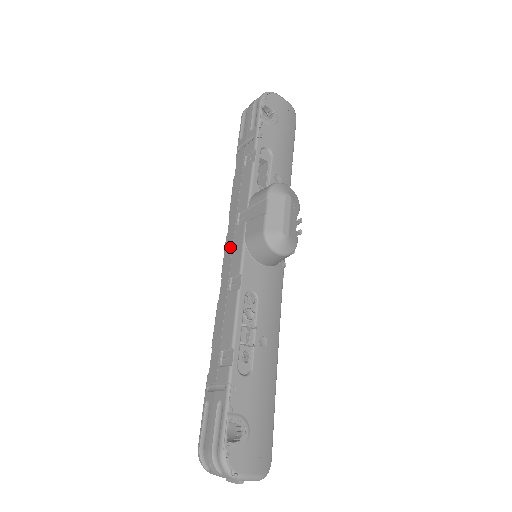
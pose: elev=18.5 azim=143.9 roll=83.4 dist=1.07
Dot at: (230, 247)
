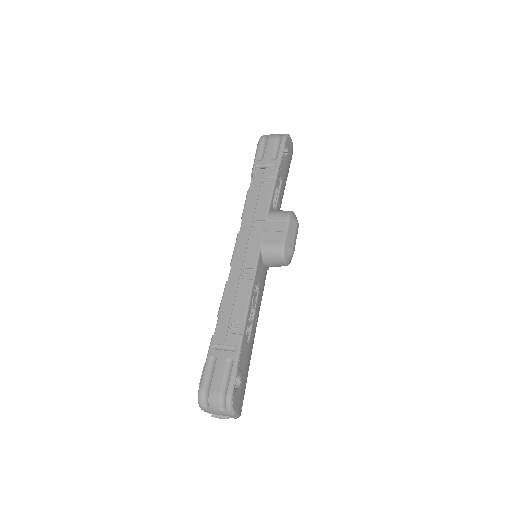
Dot at: (244, 244)
